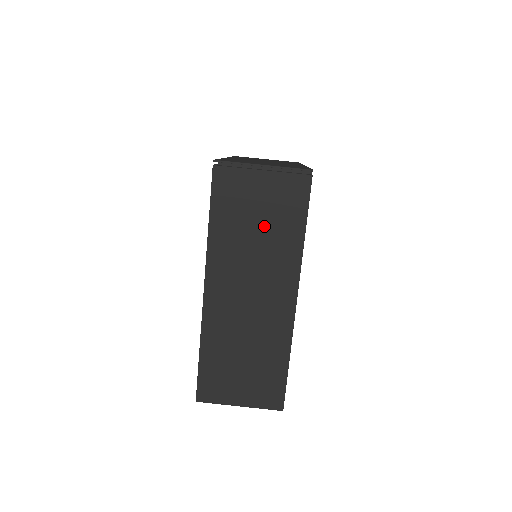
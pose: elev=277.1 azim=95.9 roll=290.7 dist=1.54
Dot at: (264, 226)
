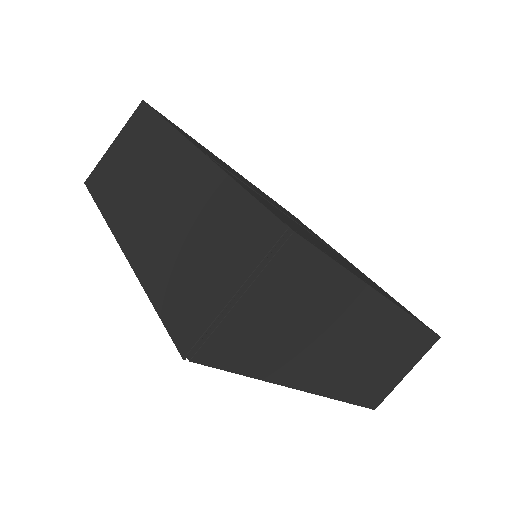
Dot at: (299, 314)
